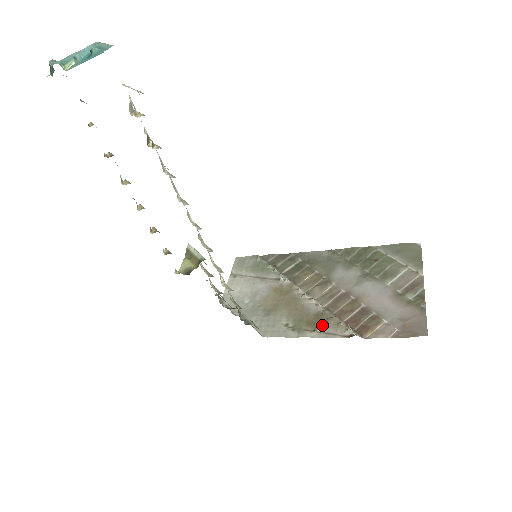
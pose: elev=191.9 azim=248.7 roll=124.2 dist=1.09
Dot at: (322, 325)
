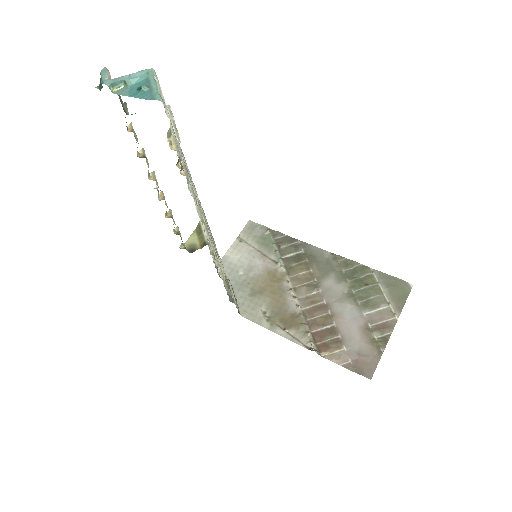
Dot at: (293, 327)
